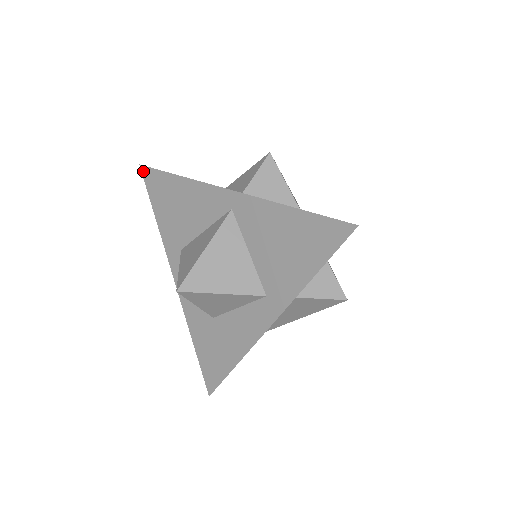
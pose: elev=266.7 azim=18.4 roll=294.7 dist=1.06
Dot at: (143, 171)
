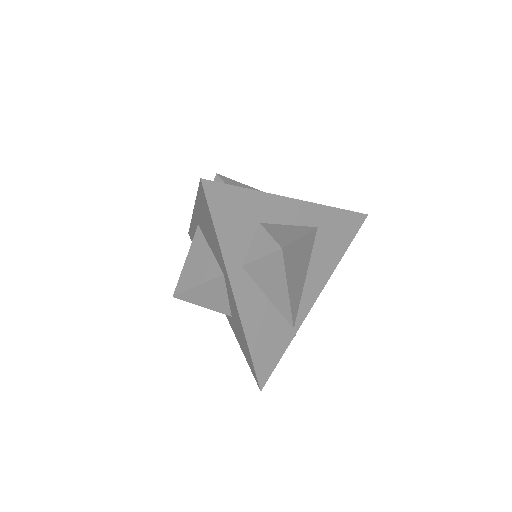
Dot at: (190, 236)
